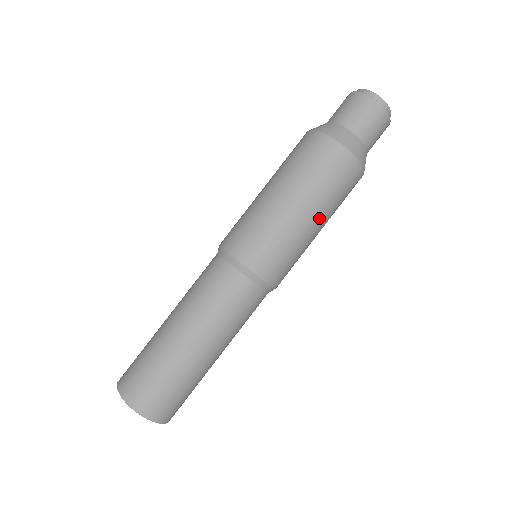
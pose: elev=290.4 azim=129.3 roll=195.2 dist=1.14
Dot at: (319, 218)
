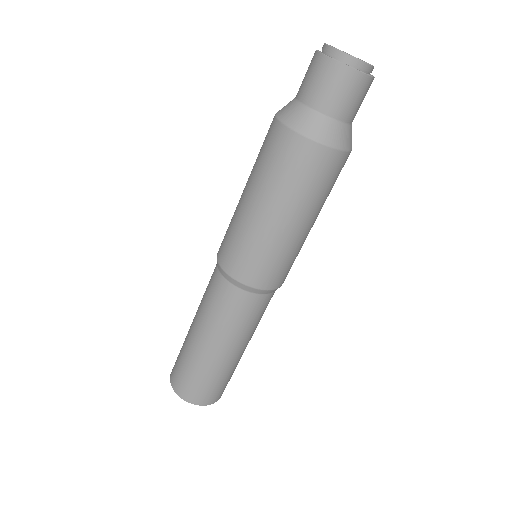
Dot at: (280, 212)
